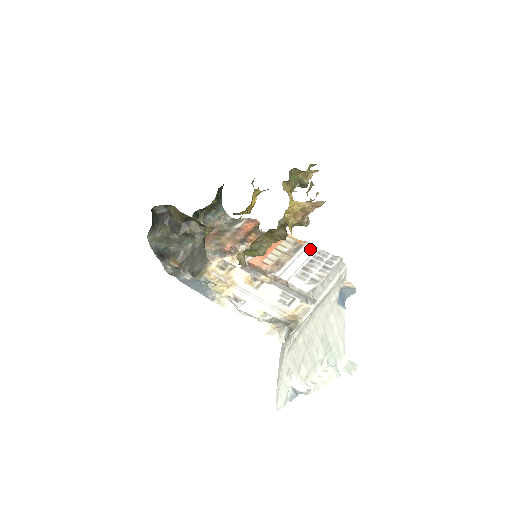
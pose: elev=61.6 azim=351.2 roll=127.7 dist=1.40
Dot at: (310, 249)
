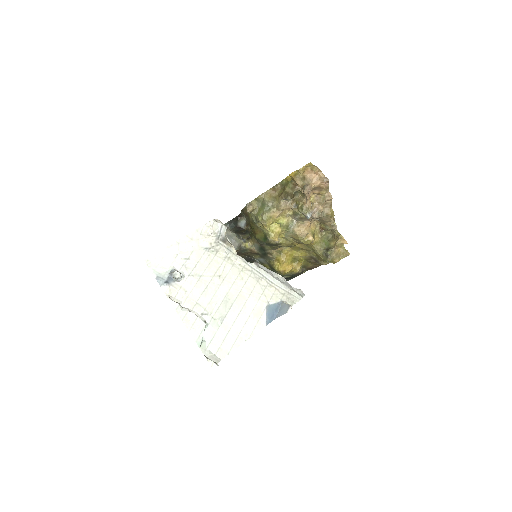
Dot at: occluded
